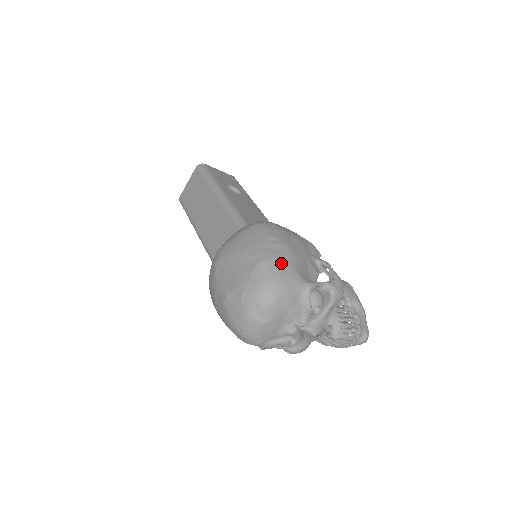
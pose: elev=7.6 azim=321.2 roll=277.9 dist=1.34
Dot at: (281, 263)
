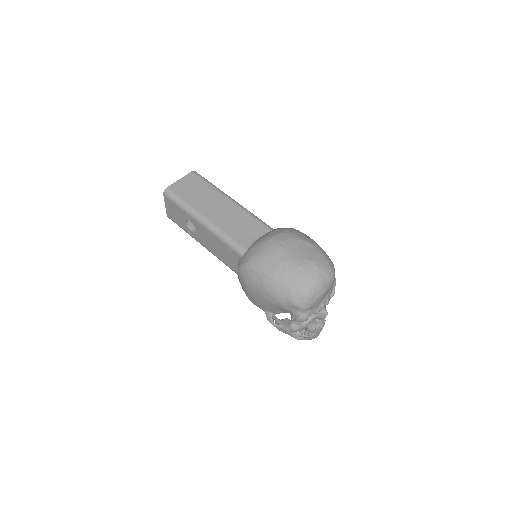
Dot at: occluded
